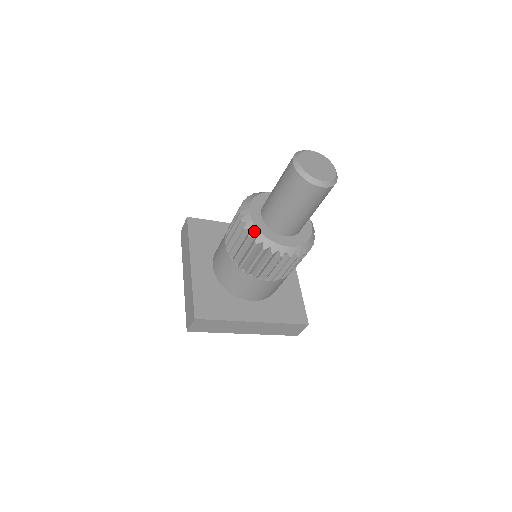
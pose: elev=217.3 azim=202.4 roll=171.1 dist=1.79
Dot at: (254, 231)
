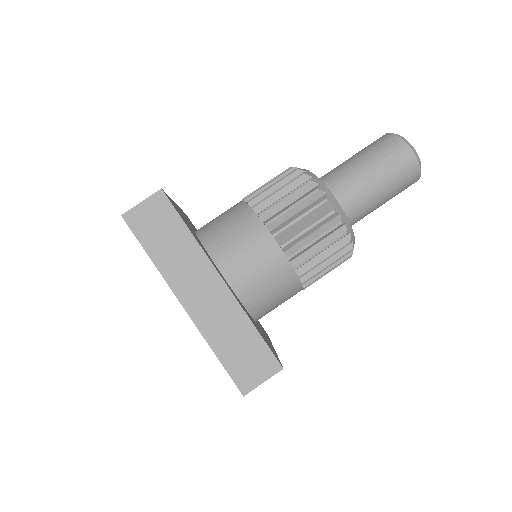
Dot at: (305, 170)
